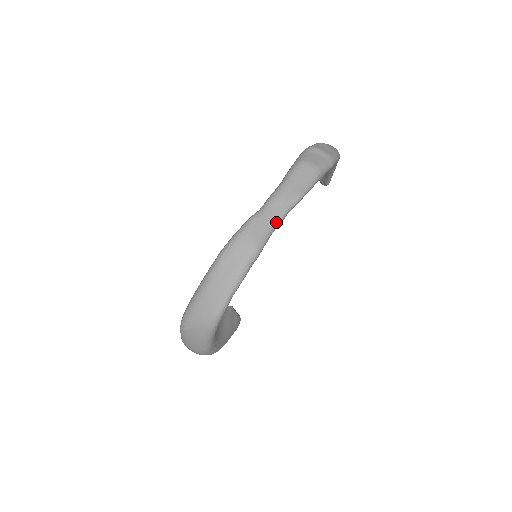
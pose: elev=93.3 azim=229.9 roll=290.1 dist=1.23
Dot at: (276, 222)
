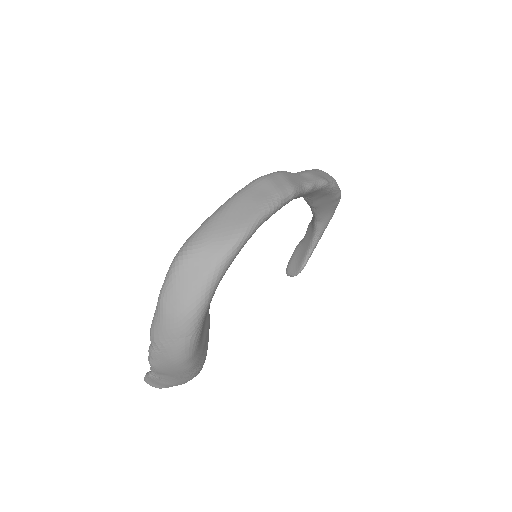
Dot at: (307, 184)
